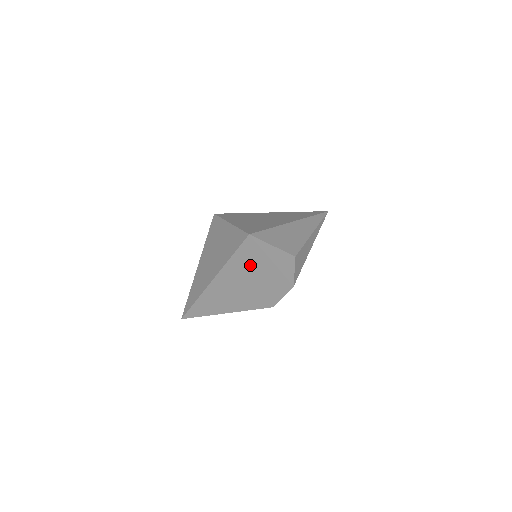
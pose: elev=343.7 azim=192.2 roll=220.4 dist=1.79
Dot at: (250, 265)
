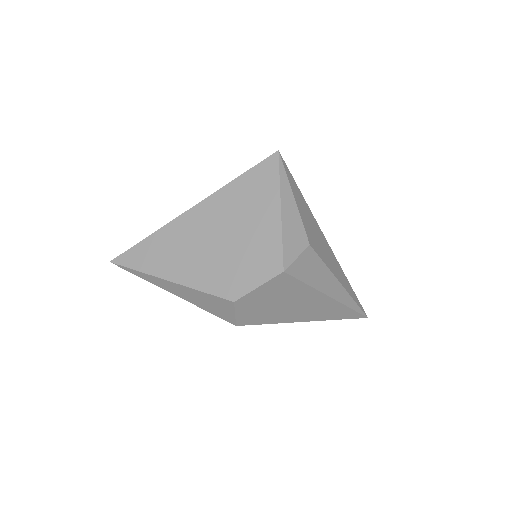
Dot at: (250, 203)
